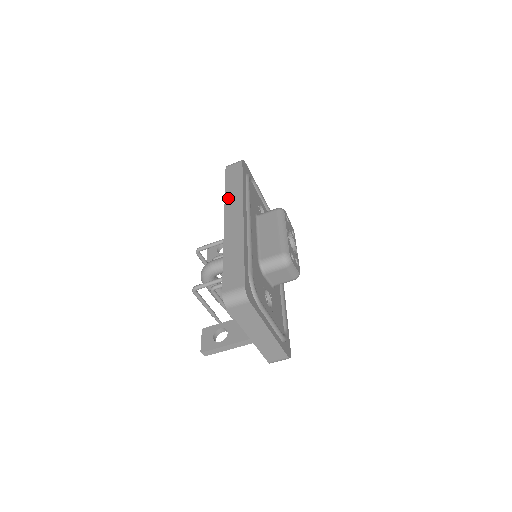
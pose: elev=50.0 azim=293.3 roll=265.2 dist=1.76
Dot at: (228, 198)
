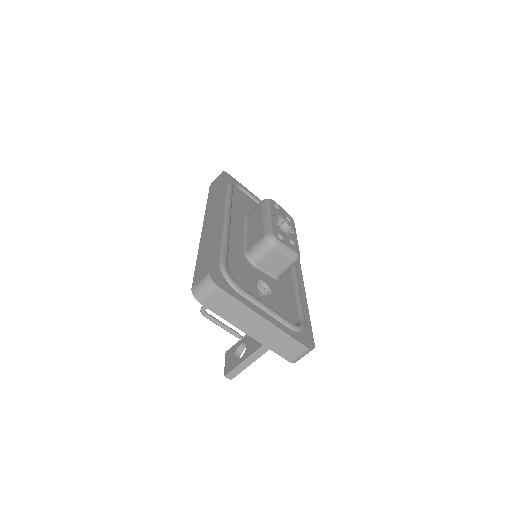
Dot at: (208, 207)
